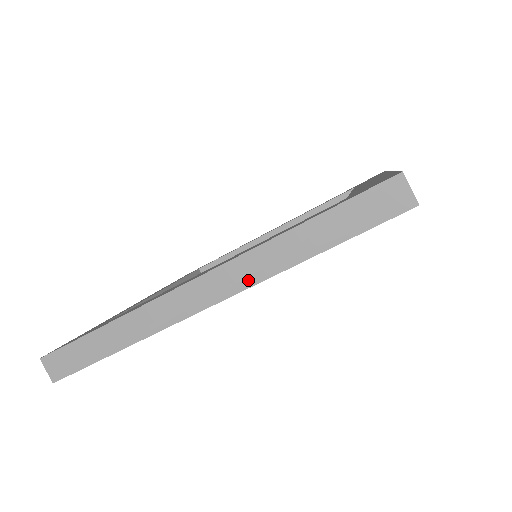
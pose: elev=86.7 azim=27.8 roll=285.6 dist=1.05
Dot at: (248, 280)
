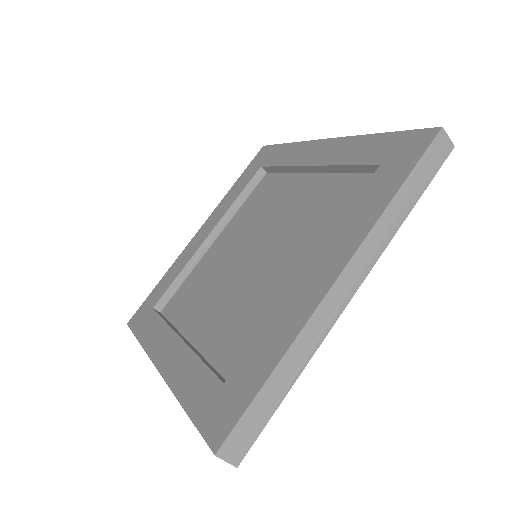
Dot at: (374, 256)
